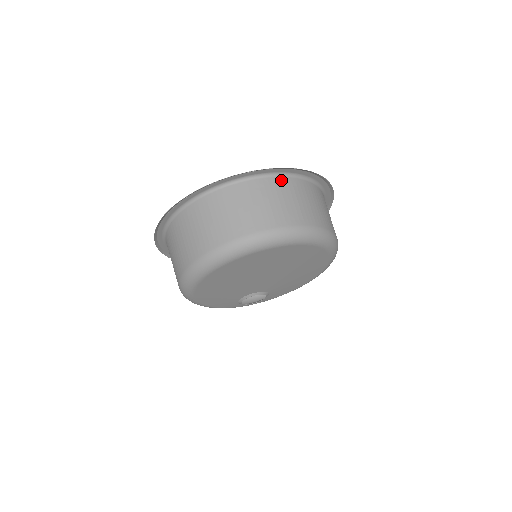
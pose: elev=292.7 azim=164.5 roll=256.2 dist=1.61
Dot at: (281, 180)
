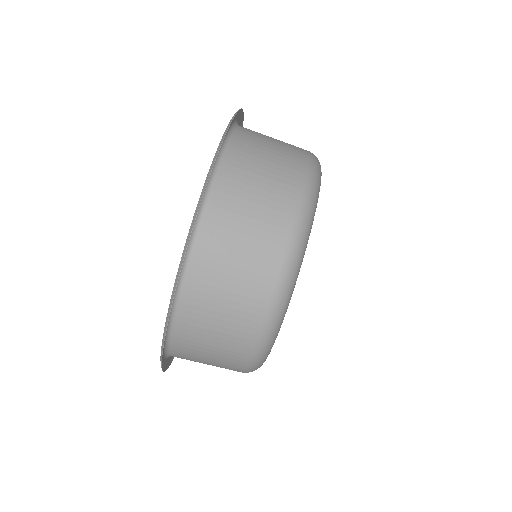
Dot at: (201, 242)
